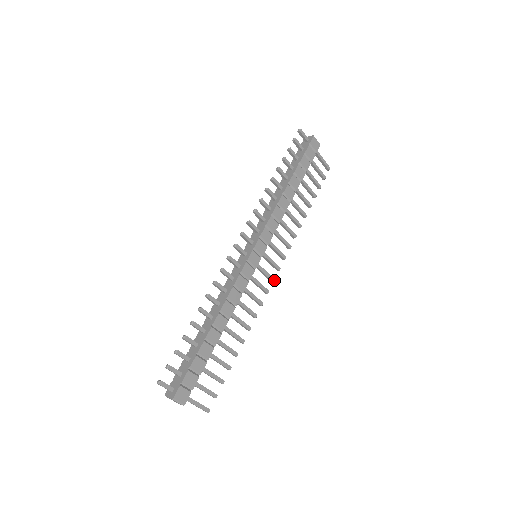
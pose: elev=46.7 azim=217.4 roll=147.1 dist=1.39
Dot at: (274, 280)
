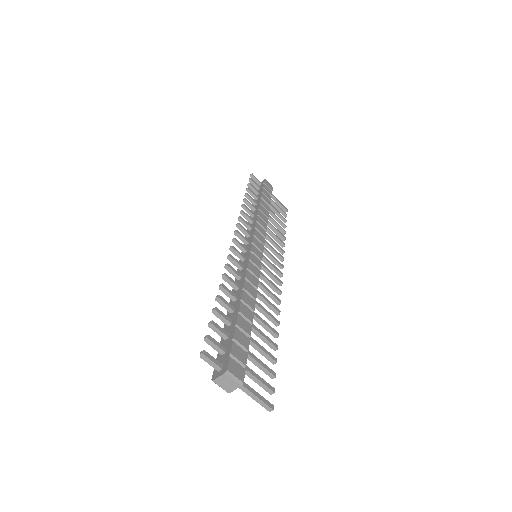
Dot at: (282, 282)
